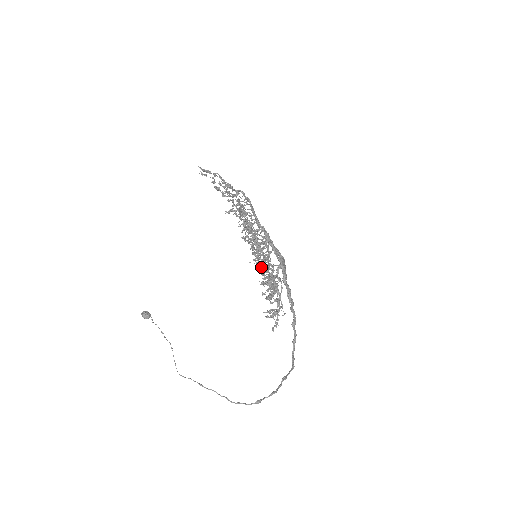
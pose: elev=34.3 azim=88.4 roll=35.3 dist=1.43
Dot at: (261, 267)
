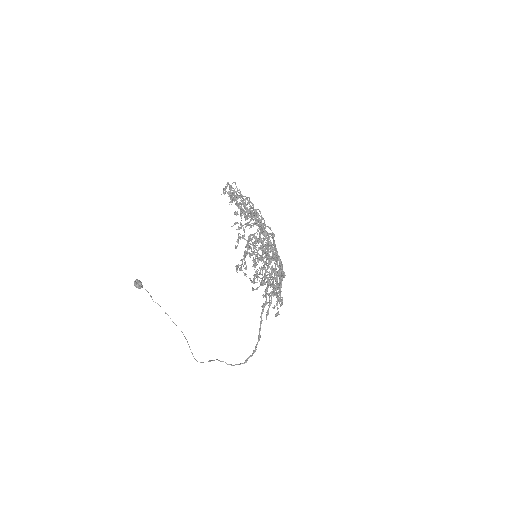
Dot at: occluded
